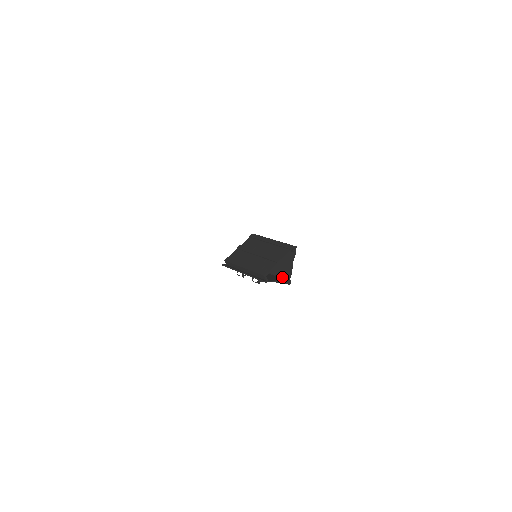
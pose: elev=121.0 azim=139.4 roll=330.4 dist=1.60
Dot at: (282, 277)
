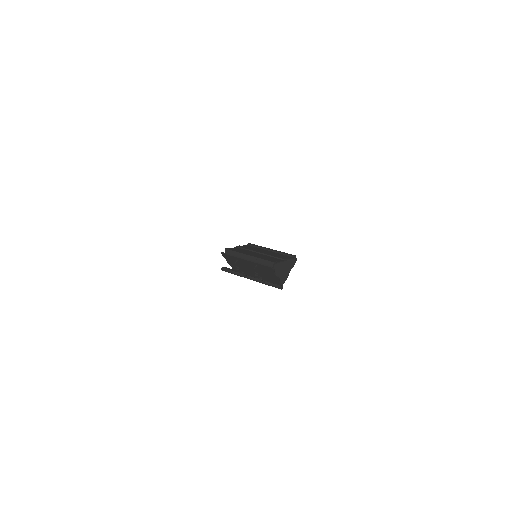
Dot at: occluded
